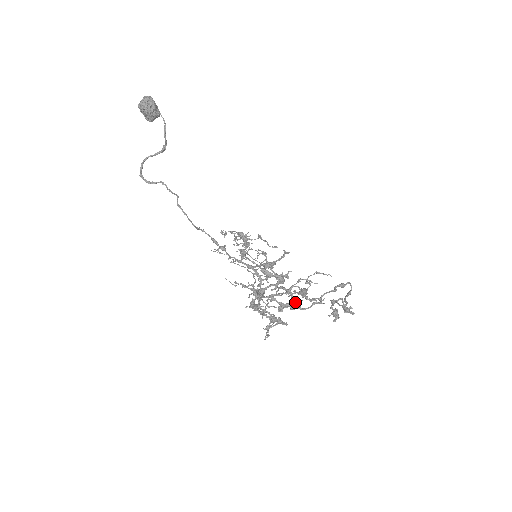
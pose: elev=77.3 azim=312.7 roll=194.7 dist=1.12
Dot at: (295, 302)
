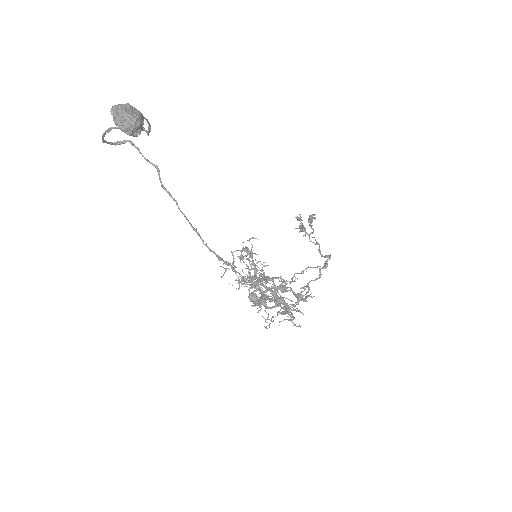
Dot at: occluded
